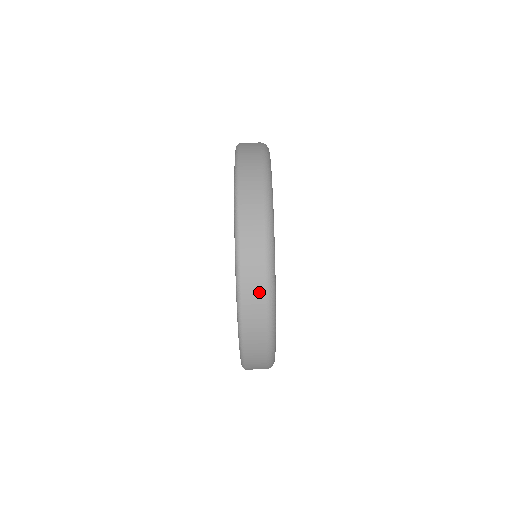
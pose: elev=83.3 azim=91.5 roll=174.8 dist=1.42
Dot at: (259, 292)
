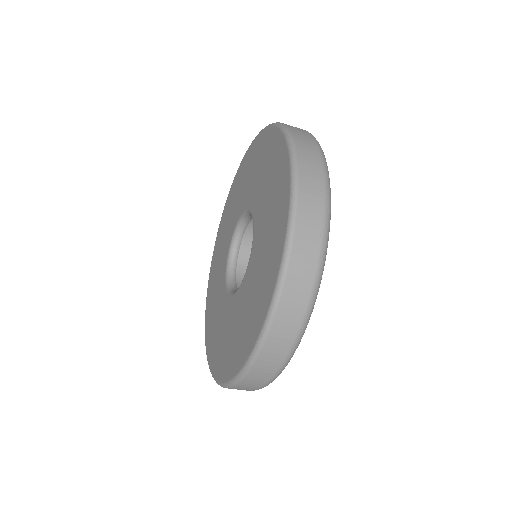
Dot at: occluded
